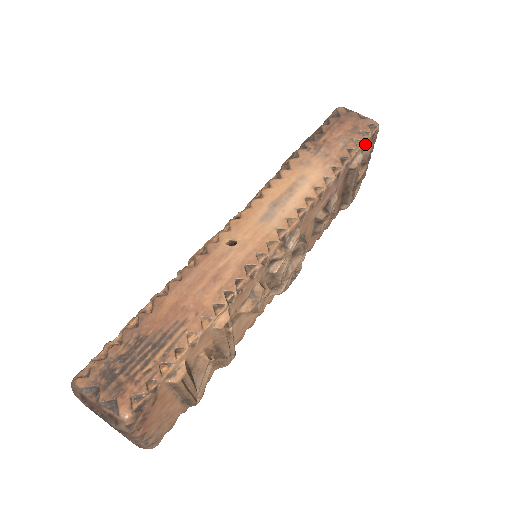
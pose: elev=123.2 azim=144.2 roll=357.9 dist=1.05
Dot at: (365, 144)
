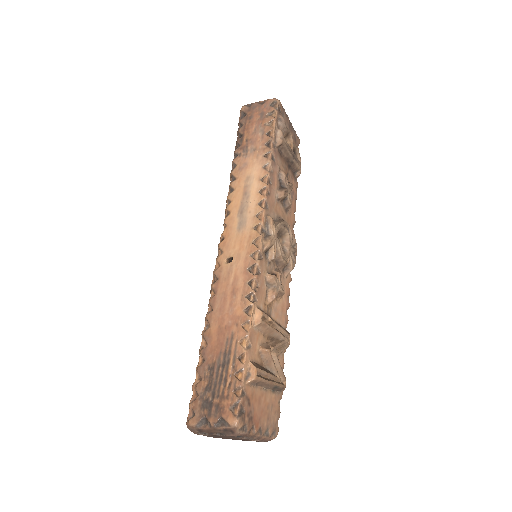
Dot at: (277, 121)
